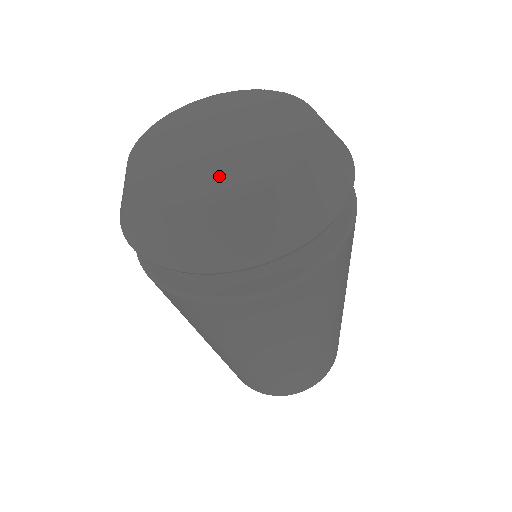
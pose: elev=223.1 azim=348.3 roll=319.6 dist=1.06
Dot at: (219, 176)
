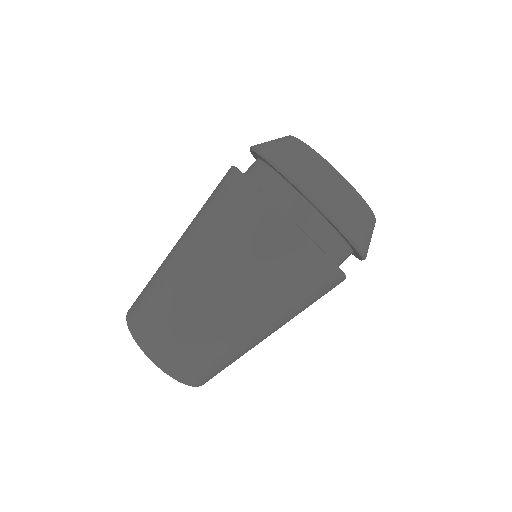
Dot at: occluded
